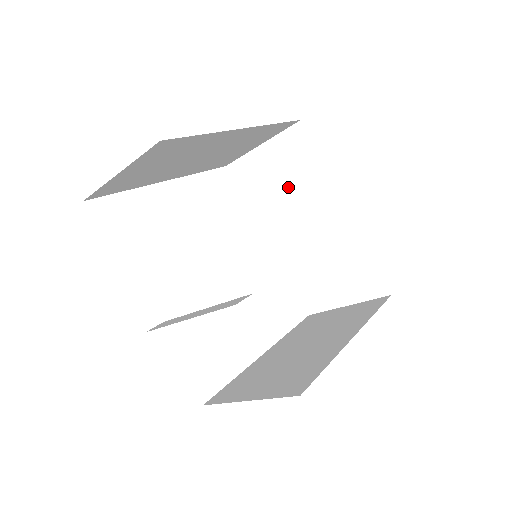
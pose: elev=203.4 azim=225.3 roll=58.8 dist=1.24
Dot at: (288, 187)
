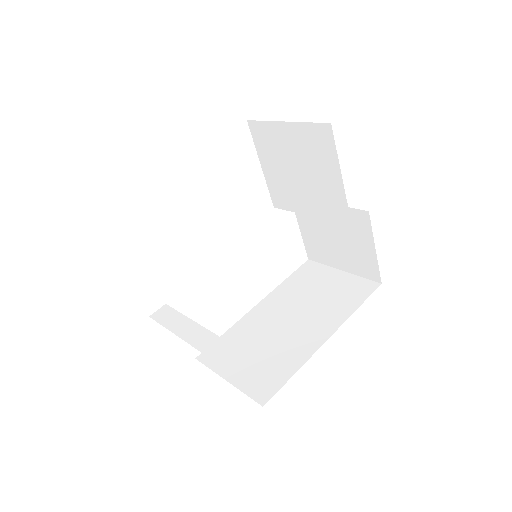
Dot at: (306, 173)
